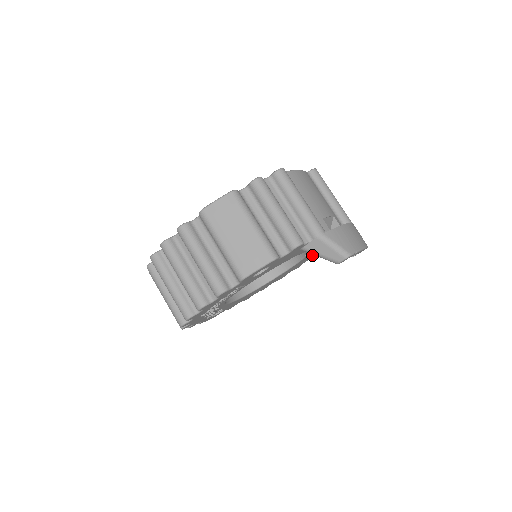
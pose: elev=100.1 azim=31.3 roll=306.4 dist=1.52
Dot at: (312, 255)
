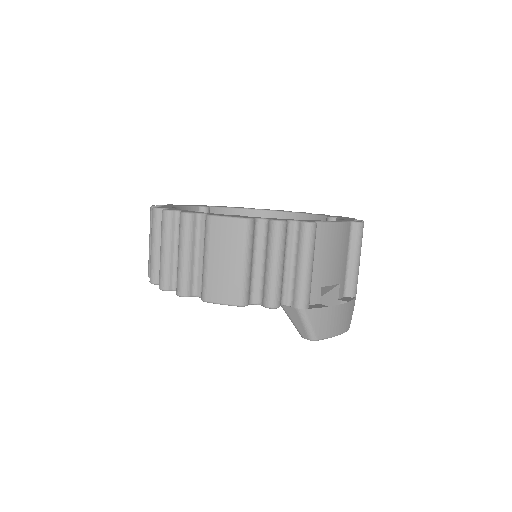
Dot at: occluded
